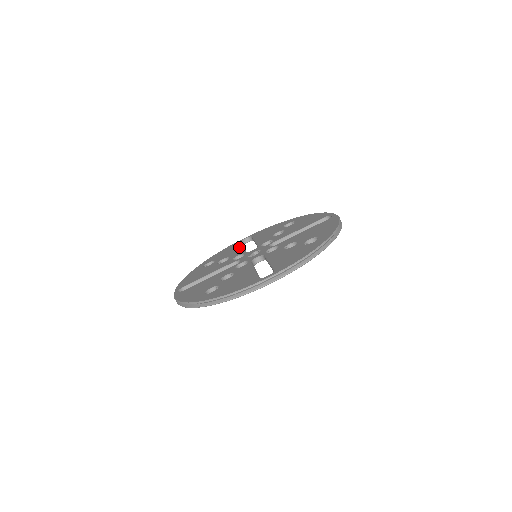
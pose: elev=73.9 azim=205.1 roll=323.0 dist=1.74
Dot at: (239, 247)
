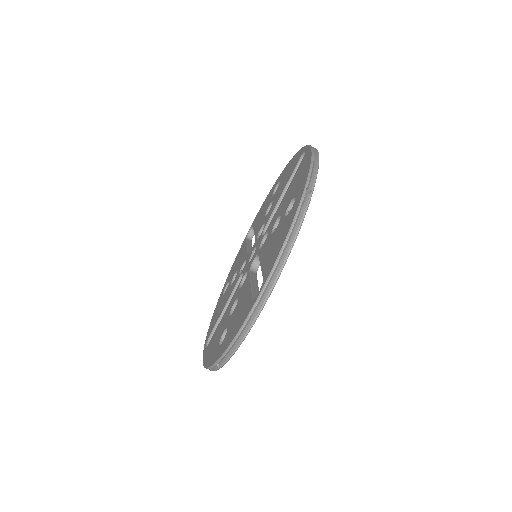
Dot at: (244, 249)
